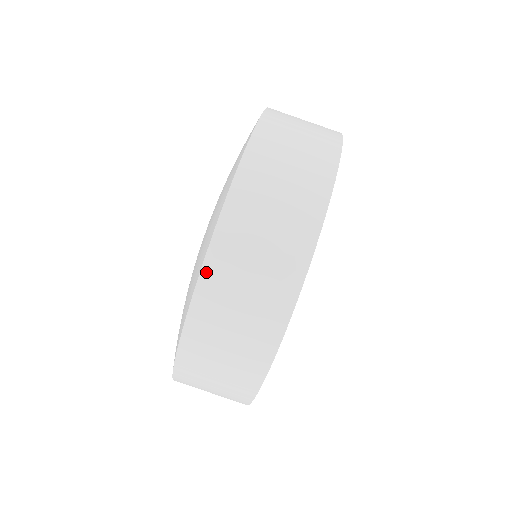
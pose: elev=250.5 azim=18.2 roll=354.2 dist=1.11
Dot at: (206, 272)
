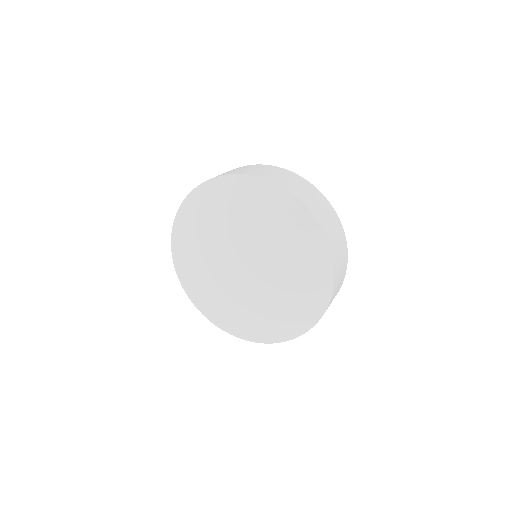
Dot at: (283, 341)
